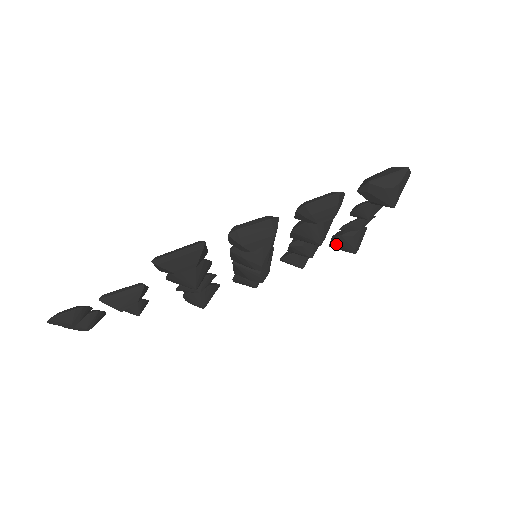
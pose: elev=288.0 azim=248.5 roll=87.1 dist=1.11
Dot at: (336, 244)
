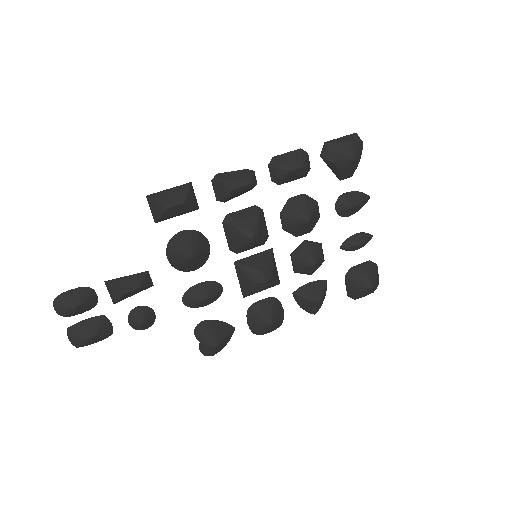
Dot at: (350, 282)
